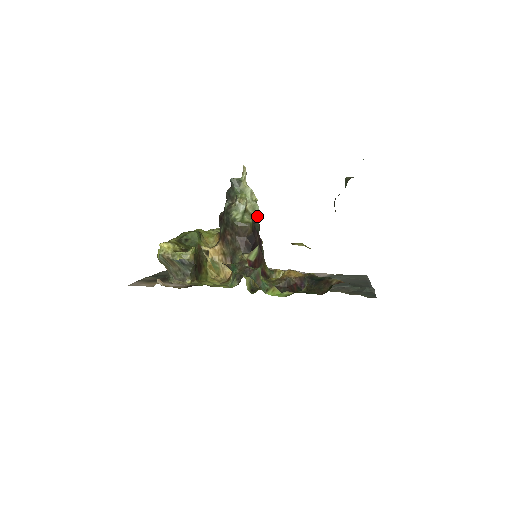
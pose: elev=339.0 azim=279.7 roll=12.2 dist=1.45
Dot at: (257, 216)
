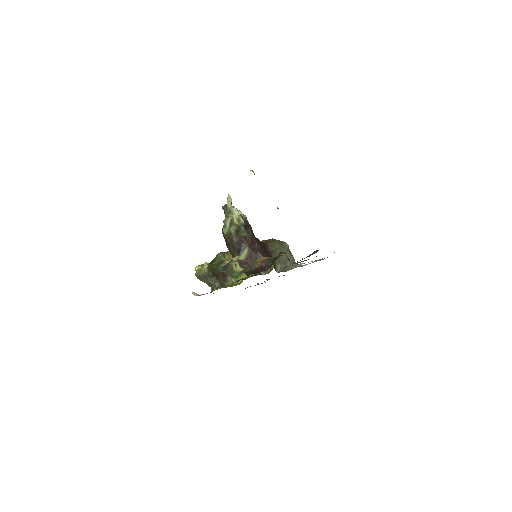
Dot at: (243, 226)
